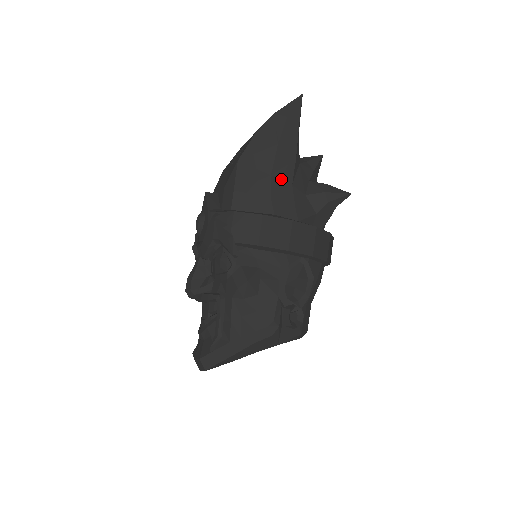
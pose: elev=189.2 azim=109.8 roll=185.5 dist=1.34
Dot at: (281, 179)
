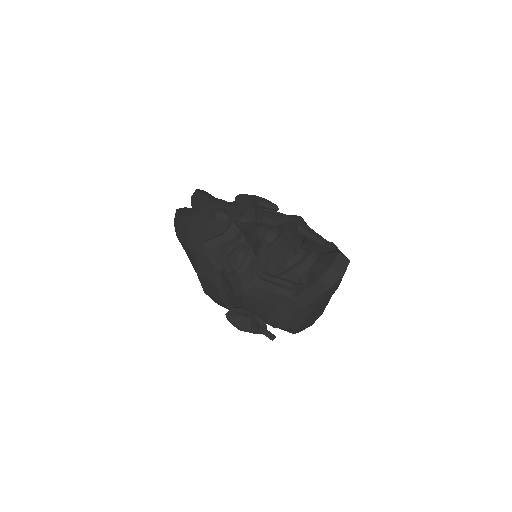
Dot at: occluded
